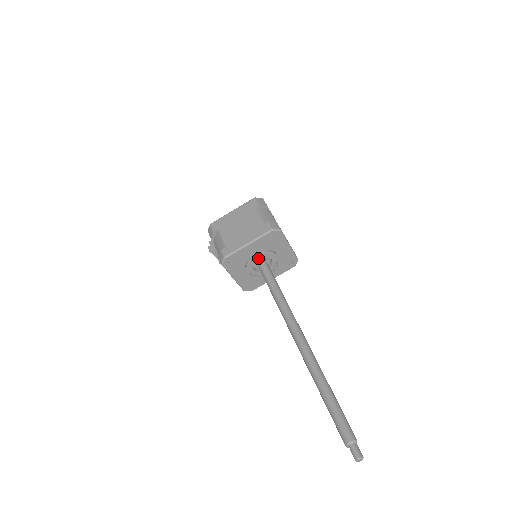
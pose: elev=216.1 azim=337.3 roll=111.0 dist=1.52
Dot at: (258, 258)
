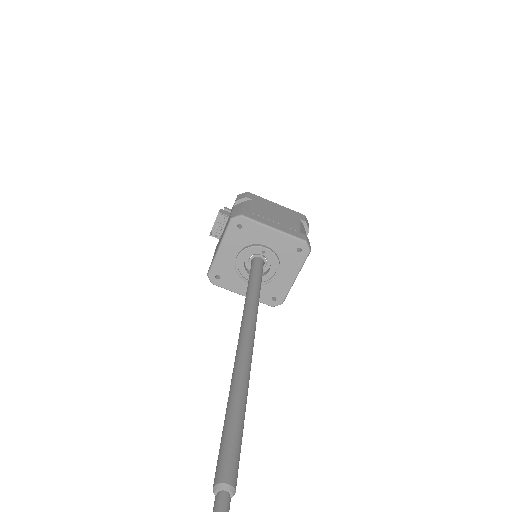
Dot at: (263, 253)
